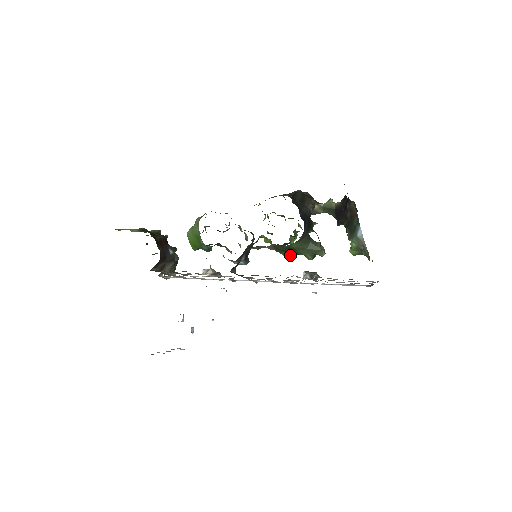
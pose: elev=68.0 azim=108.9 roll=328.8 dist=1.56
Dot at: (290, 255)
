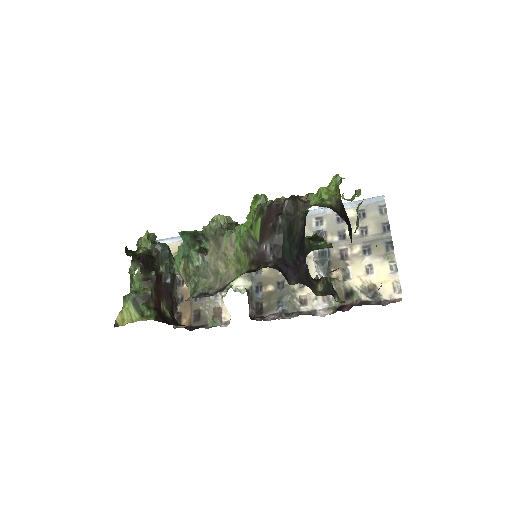
Dot at: occluded
